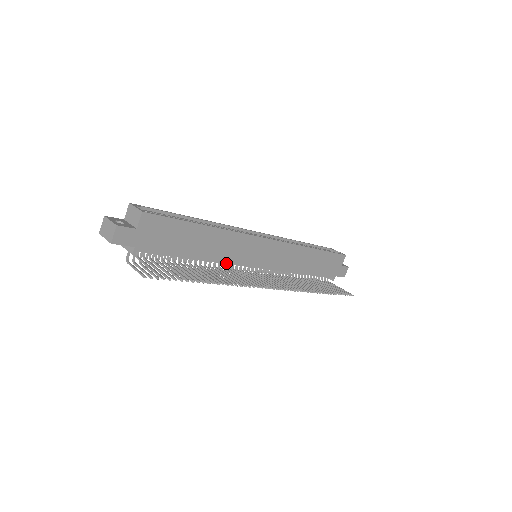
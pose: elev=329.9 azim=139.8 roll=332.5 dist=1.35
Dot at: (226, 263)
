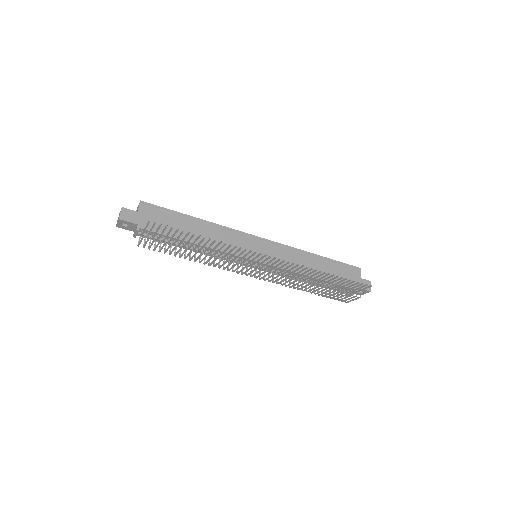
Dot at: occluded
